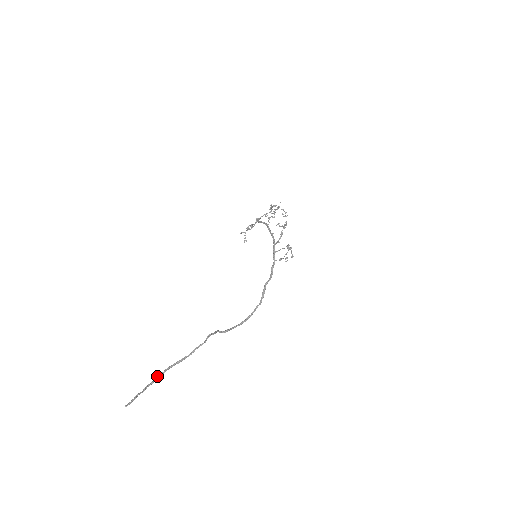
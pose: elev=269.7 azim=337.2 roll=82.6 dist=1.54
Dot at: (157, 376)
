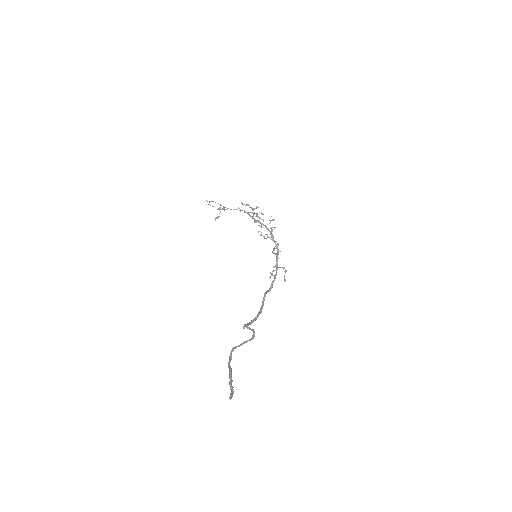
Dot at: occluded
